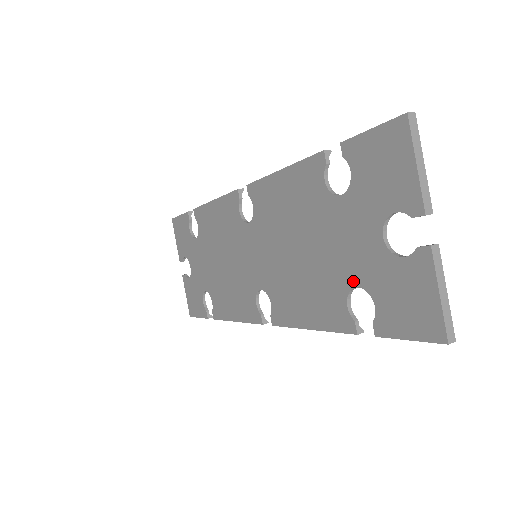
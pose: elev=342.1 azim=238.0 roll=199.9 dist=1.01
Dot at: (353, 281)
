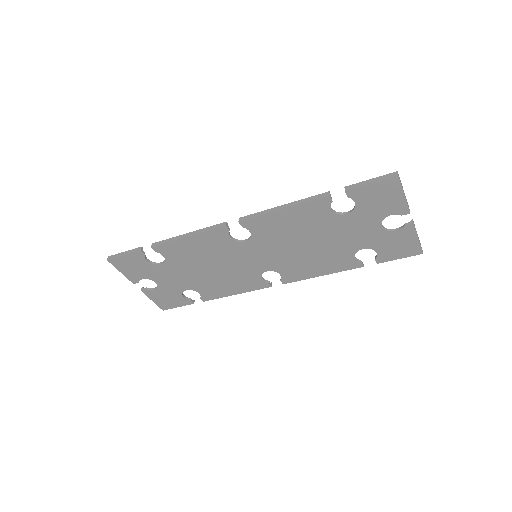
Dot at: (360, 247)
